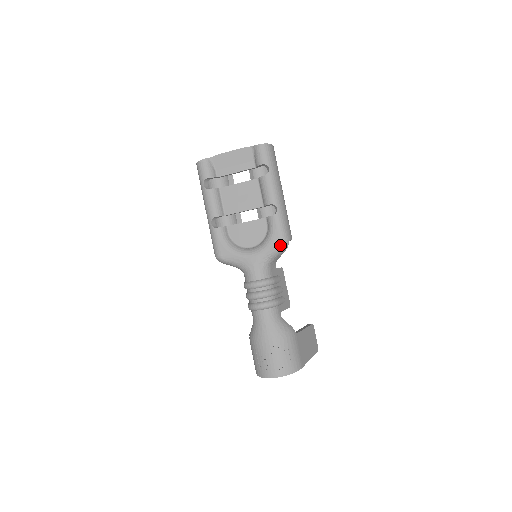
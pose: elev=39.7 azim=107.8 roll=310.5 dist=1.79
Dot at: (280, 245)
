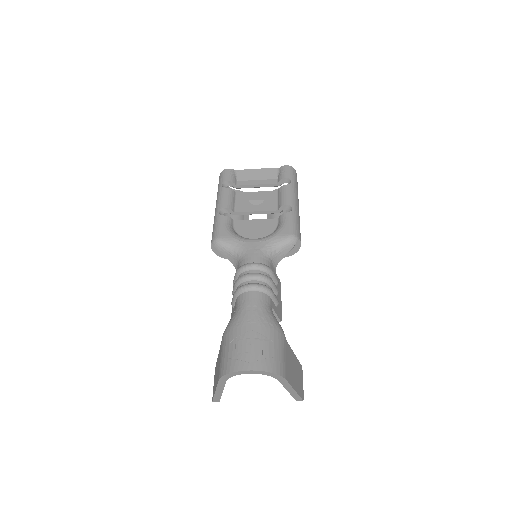
Dot at: (289, 236)
